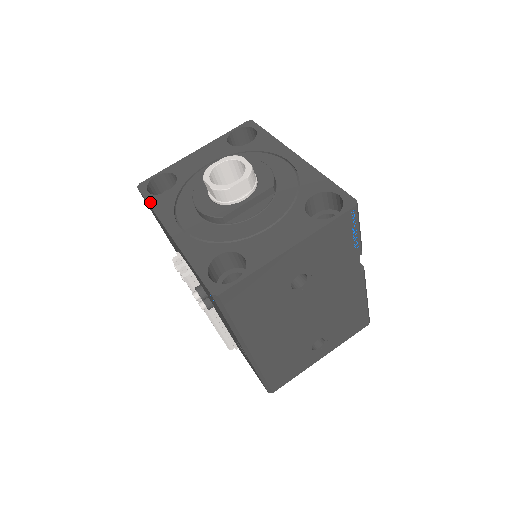
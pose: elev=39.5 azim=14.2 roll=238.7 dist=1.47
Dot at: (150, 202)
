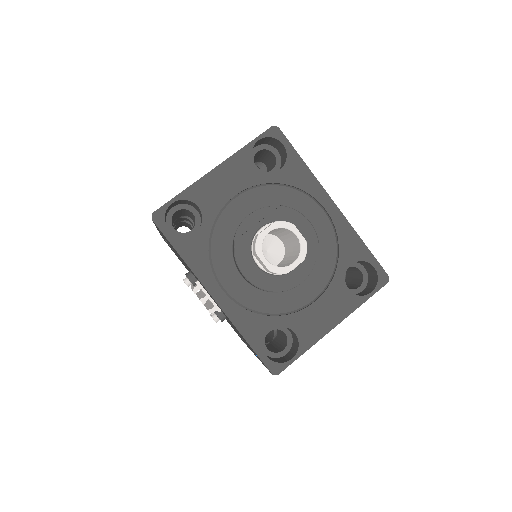
Dot at: (177, 248)
